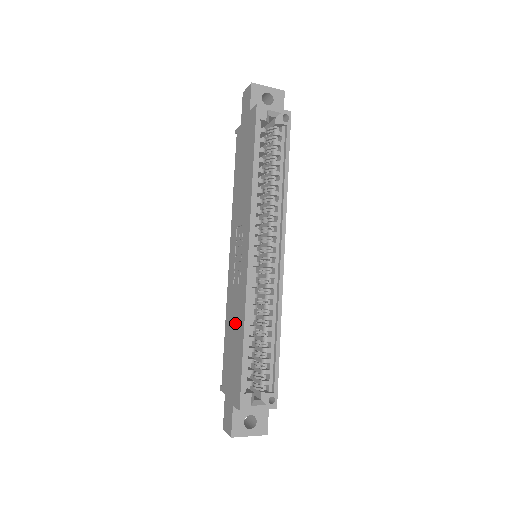
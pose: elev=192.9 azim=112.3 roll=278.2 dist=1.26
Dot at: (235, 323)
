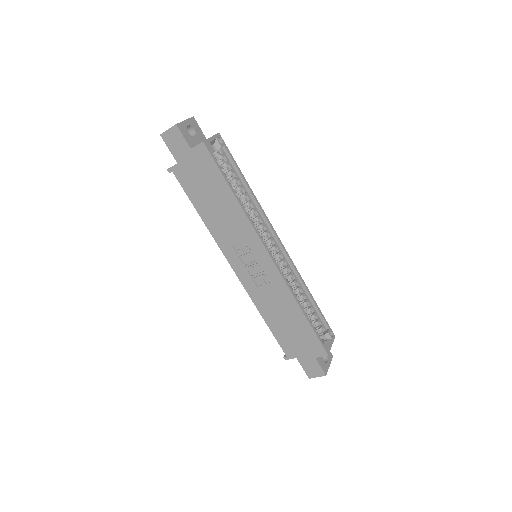
Dot at: (281, 310)
